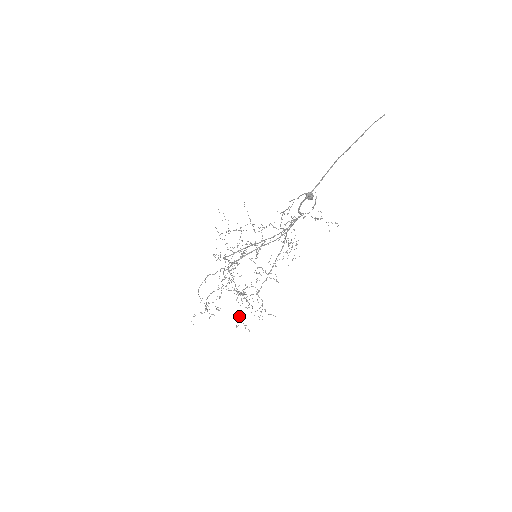
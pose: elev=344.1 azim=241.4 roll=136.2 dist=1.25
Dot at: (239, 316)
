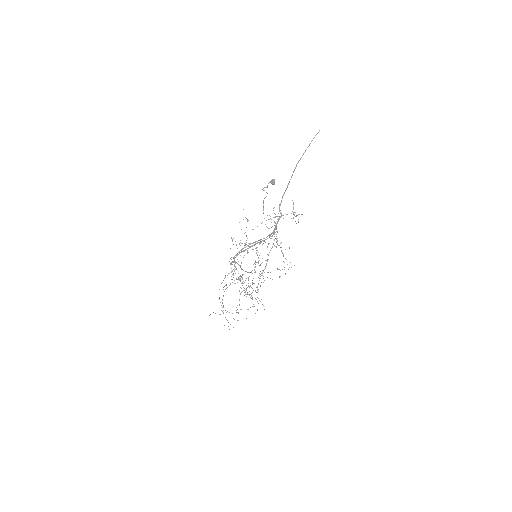
Dot at: occluded
